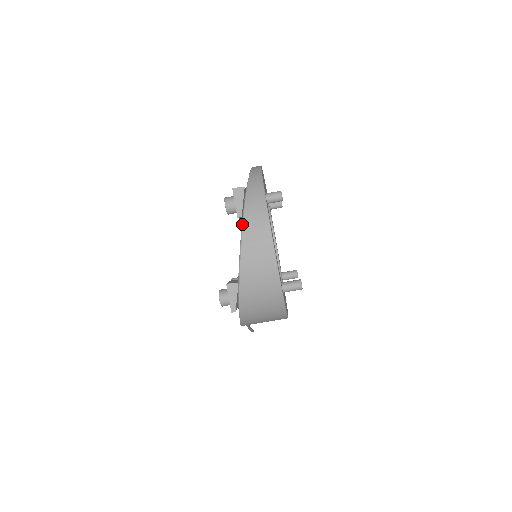
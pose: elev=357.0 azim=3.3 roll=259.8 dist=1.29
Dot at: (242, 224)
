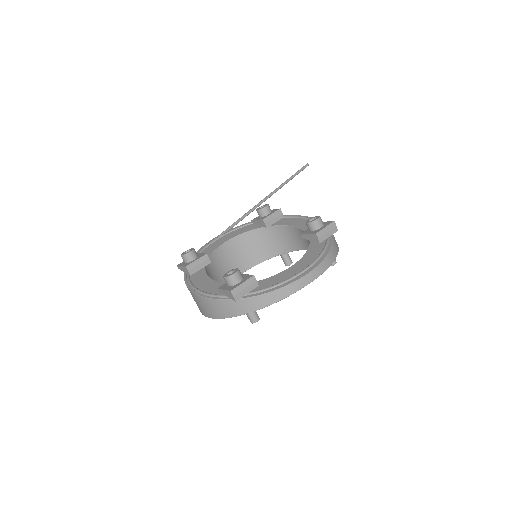
Dot at: (210, 295)
